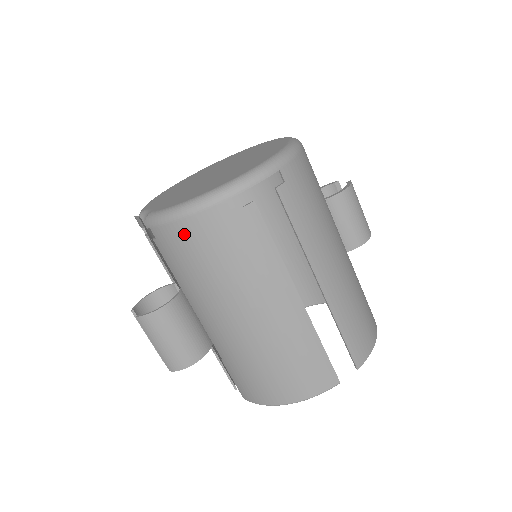
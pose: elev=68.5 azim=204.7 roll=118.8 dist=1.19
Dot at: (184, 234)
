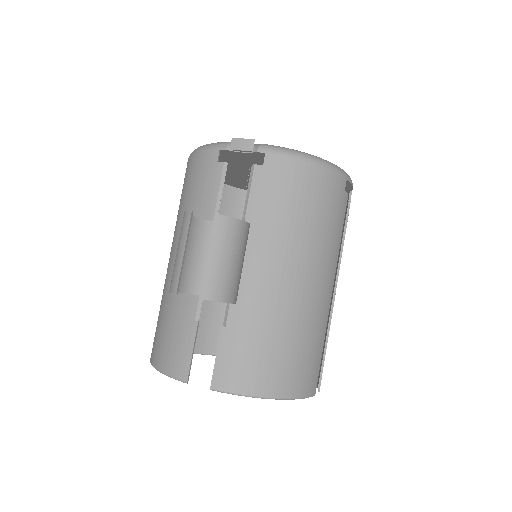
Dot at: (304, 176)
